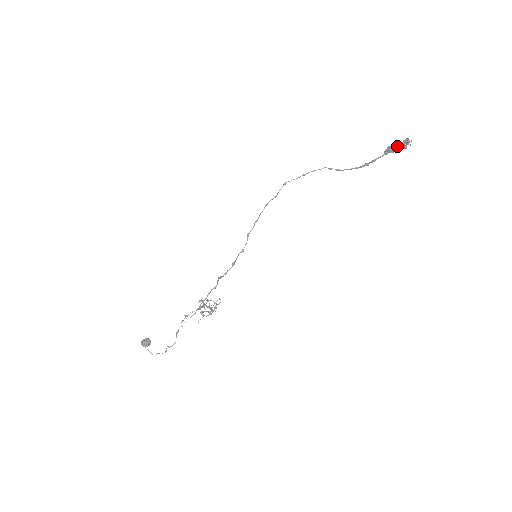
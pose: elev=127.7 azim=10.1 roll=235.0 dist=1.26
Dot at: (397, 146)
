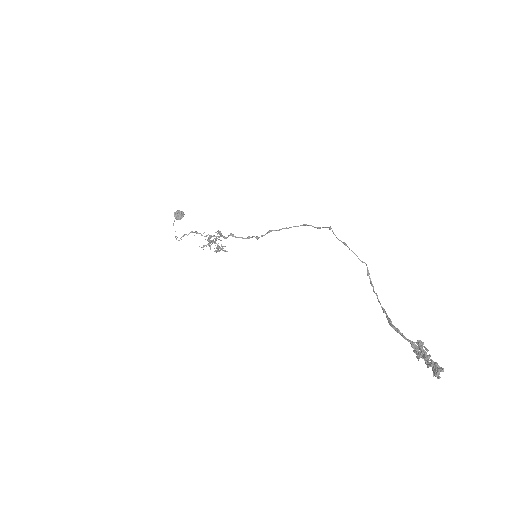
Dot at: (424, 356)
